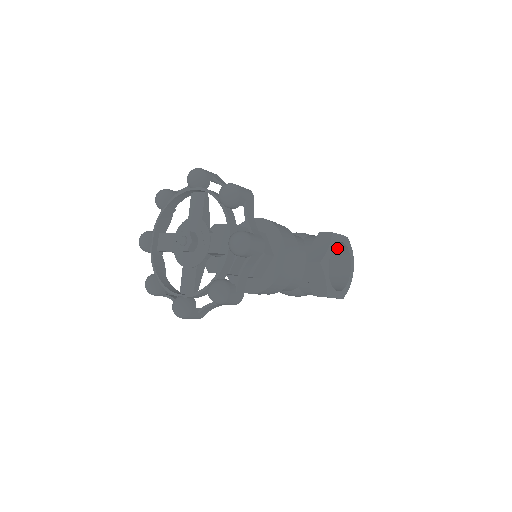
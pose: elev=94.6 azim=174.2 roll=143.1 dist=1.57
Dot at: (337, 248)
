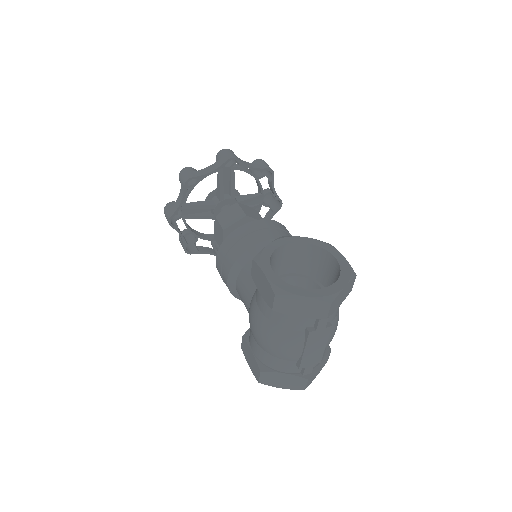
Dot at: occluded
